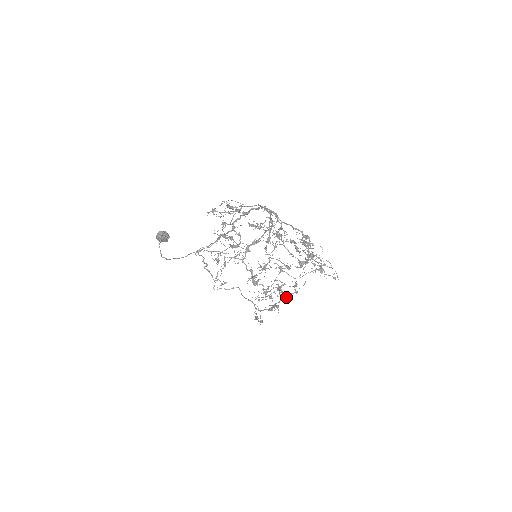
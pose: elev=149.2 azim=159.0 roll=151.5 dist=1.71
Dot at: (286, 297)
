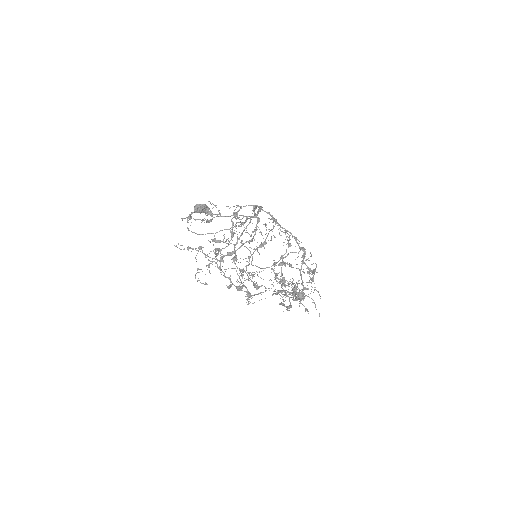
Dot at: occluded
